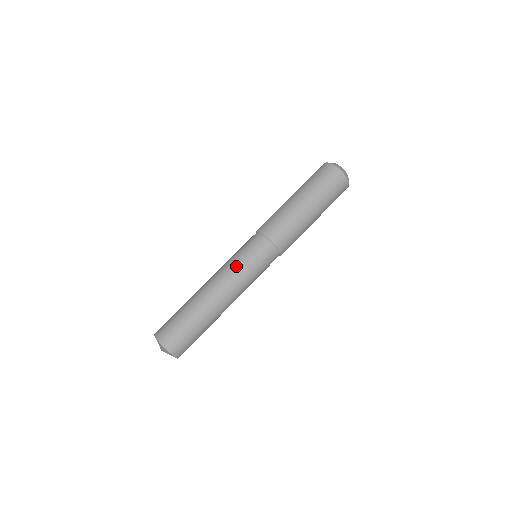
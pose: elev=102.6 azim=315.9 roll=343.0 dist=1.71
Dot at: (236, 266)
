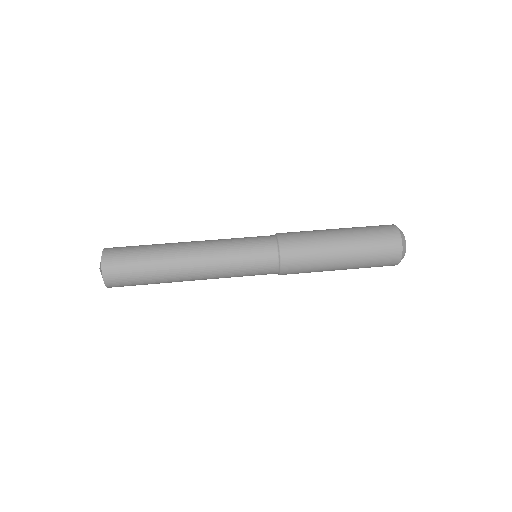
Dot at: (227, 239)
